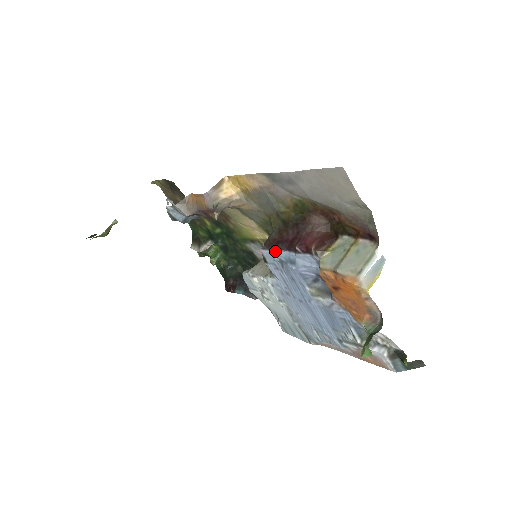
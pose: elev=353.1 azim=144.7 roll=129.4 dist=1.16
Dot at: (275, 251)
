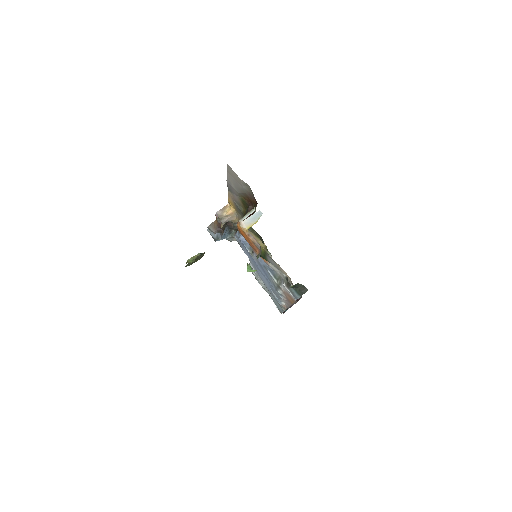
Dot at: (236, 233)
